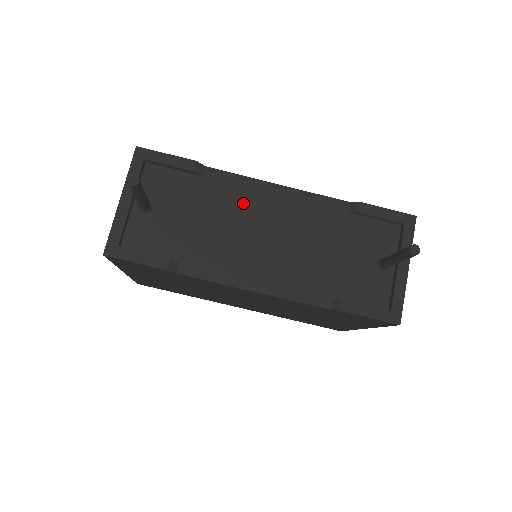
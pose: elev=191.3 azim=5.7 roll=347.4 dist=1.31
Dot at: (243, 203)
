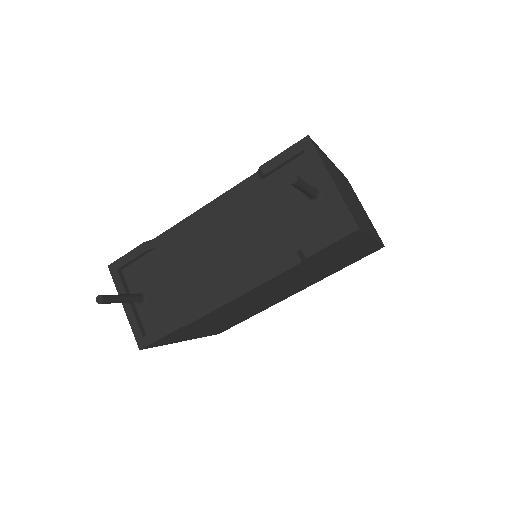
Dot at: (191, 241)
